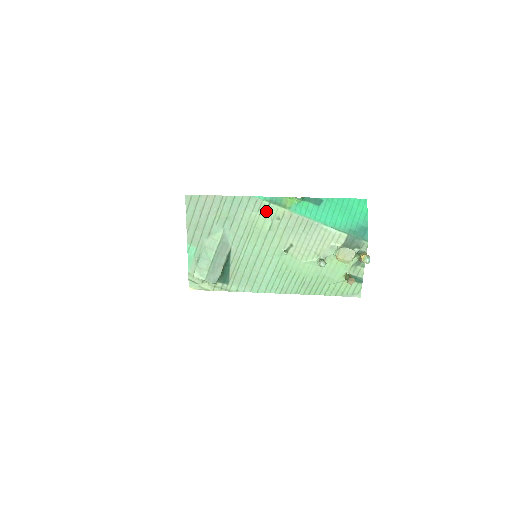
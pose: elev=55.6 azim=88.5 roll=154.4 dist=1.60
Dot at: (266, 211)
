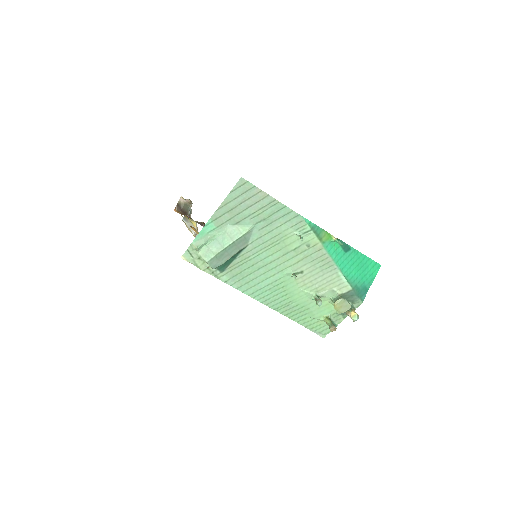
Dot at: (303, 234)
